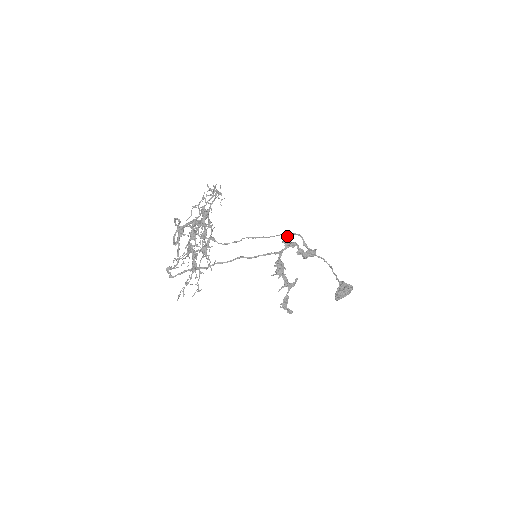
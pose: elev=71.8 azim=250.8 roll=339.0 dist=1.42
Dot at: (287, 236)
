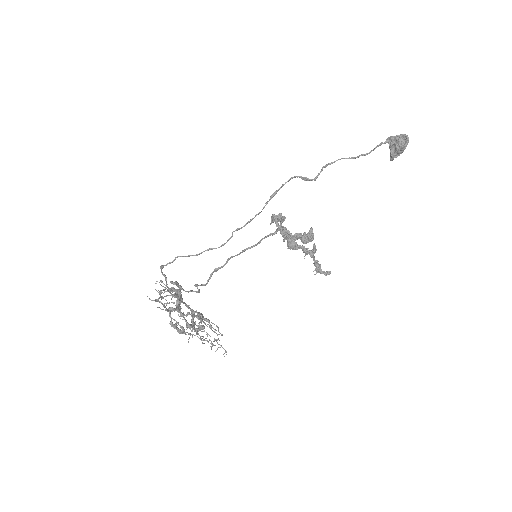
Dot at: (272, 217)
